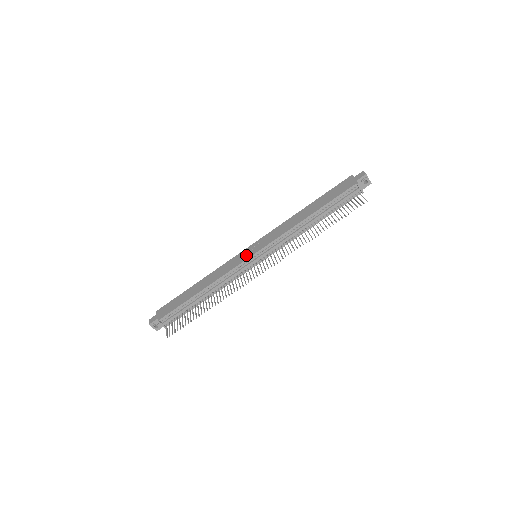
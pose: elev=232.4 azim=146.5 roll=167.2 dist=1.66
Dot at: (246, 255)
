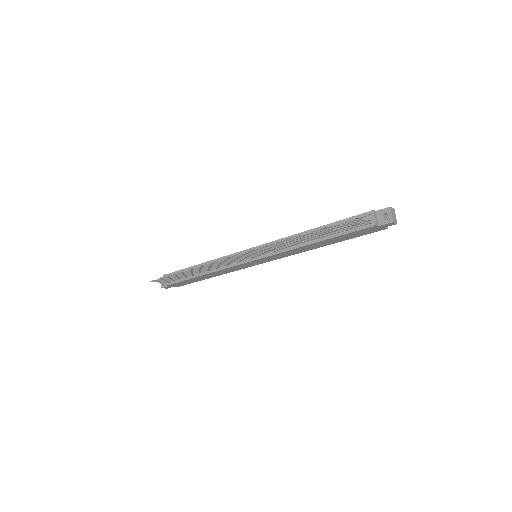
Dot at: occluded
